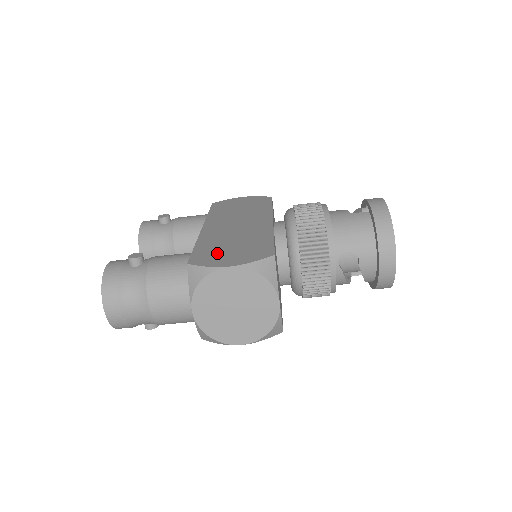
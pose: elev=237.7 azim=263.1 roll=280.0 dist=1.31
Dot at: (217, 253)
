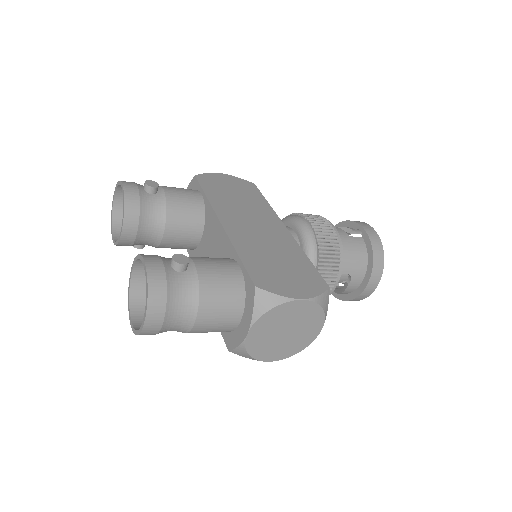
Dot at: (273, 274)
